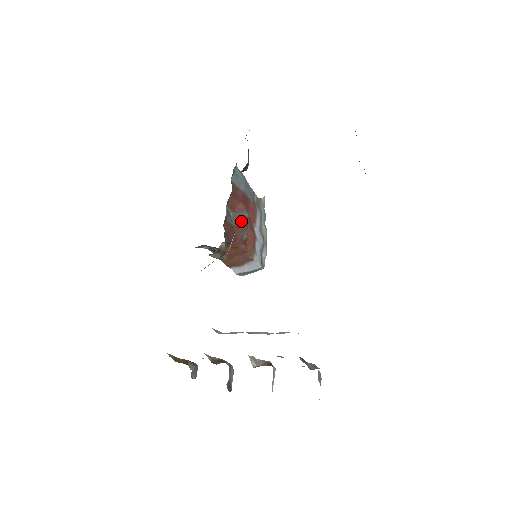
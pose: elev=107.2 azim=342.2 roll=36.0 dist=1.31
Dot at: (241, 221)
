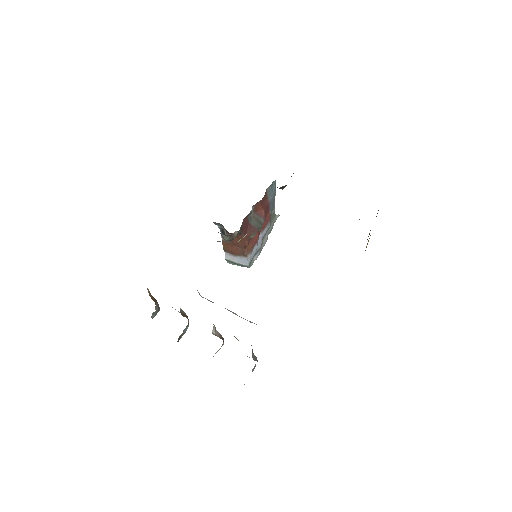
Dot at: (256, 223)
